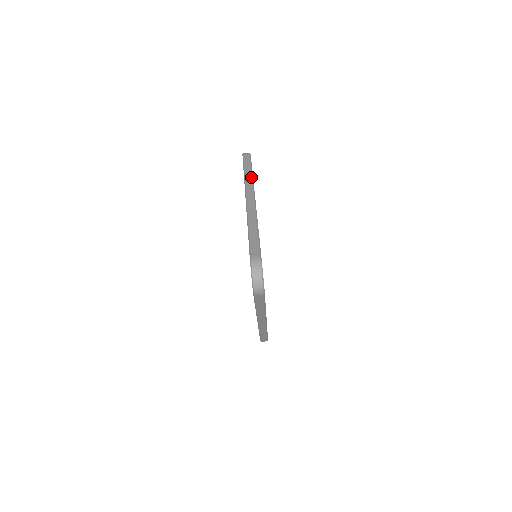
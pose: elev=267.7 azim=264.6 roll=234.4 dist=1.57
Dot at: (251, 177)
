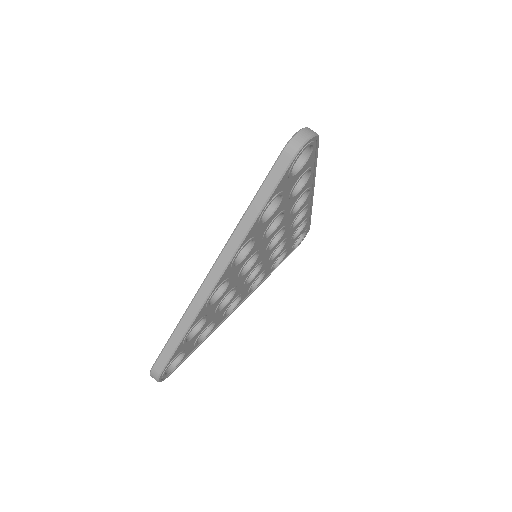
Dot at: occluded
